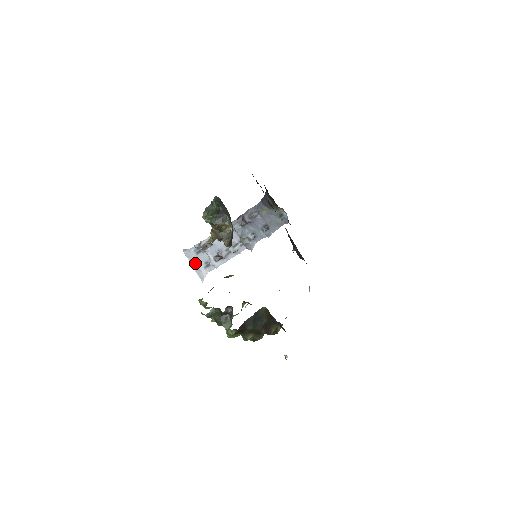
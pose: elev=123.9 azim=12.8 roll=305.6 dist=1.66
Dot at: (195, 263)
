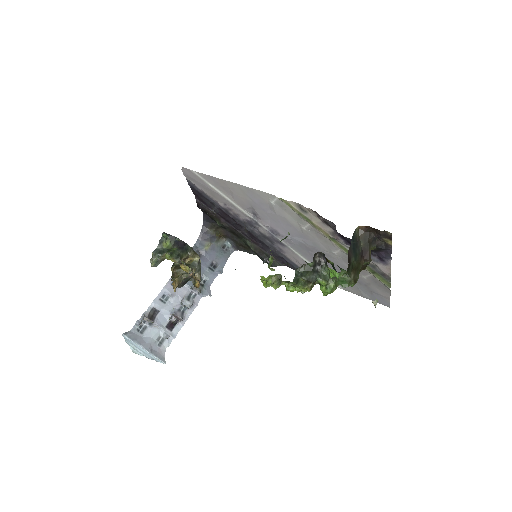
Dot at: (145, 344)
